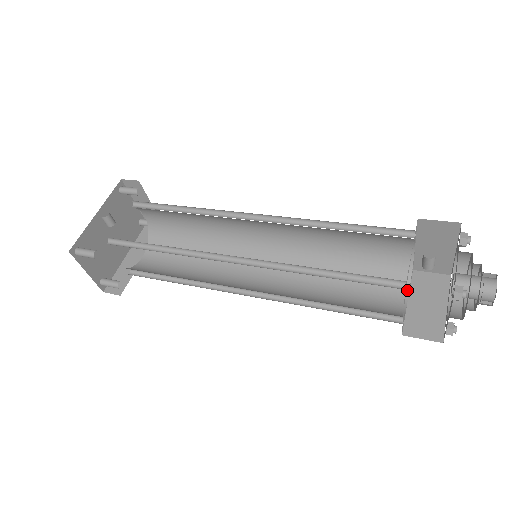
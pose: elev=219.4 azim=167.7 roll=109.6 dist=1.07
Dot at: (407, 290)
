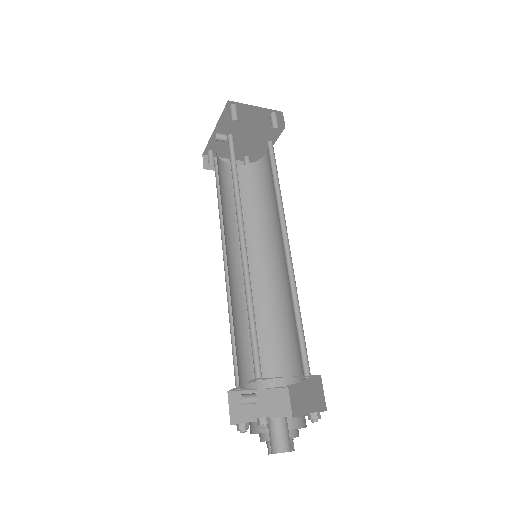
Dot at: (304, 378)
